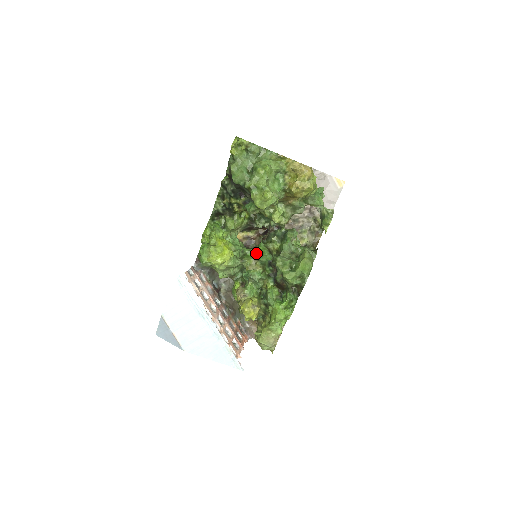
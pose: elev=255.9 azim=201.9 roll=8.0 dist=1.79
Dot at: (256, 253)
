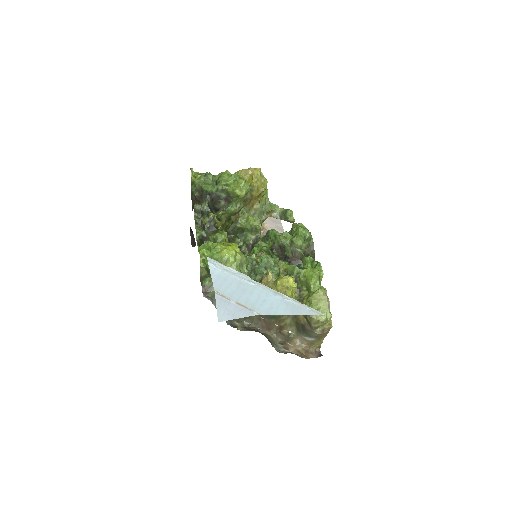
Dot at: occluded
